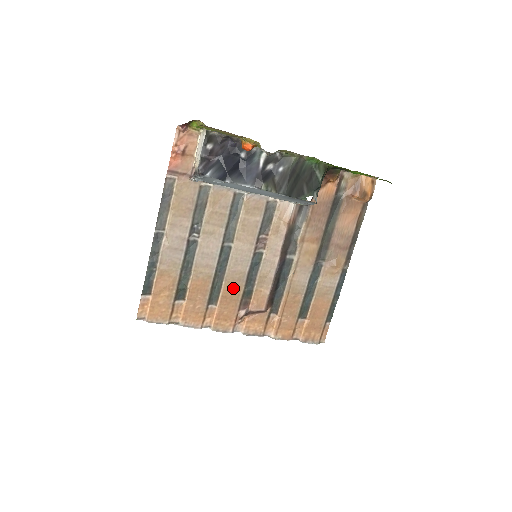
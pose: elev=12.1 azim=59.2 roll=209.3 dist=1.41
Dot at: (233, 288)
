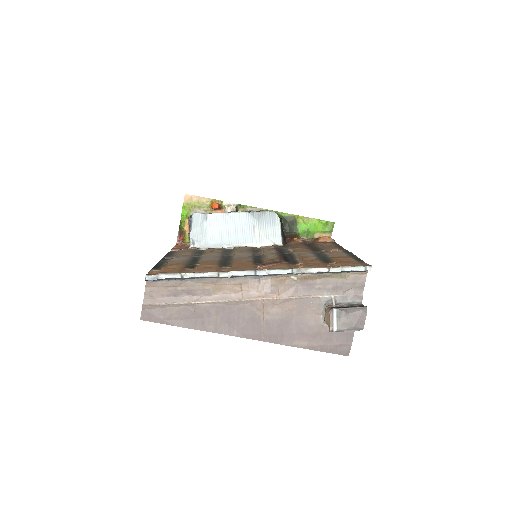
Dot at: (242, 261)
